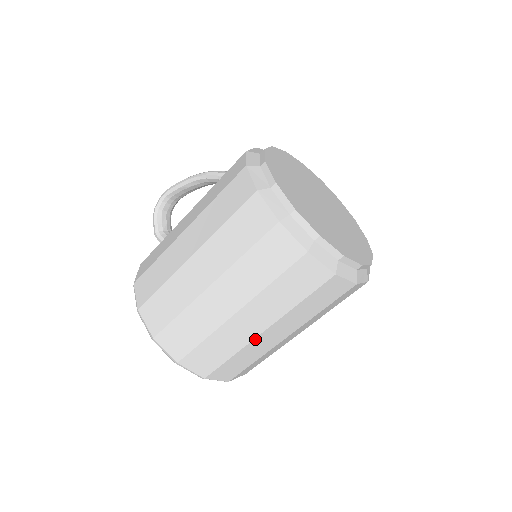
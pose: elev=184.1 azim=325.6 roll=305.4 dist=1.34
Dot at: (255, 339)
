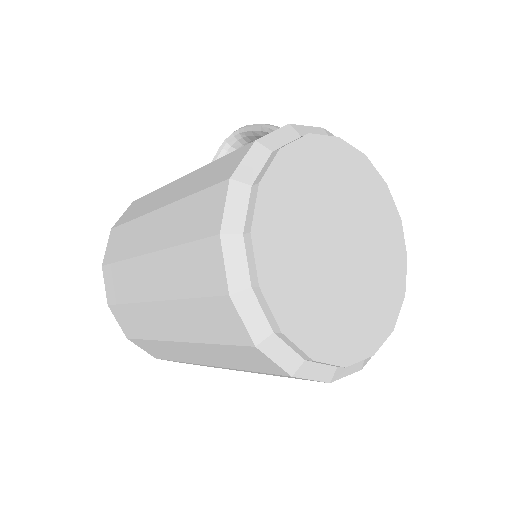
Dot at: (170, 342)
